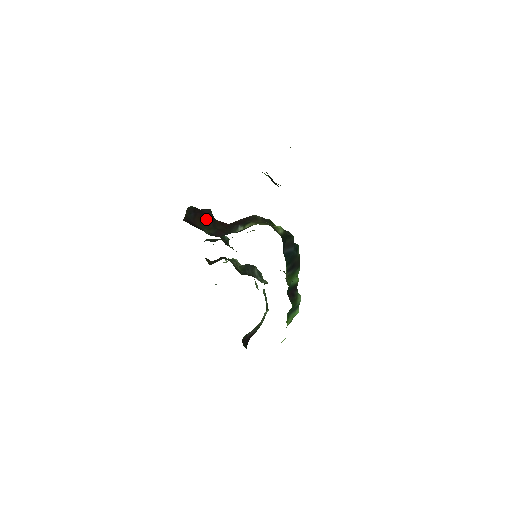
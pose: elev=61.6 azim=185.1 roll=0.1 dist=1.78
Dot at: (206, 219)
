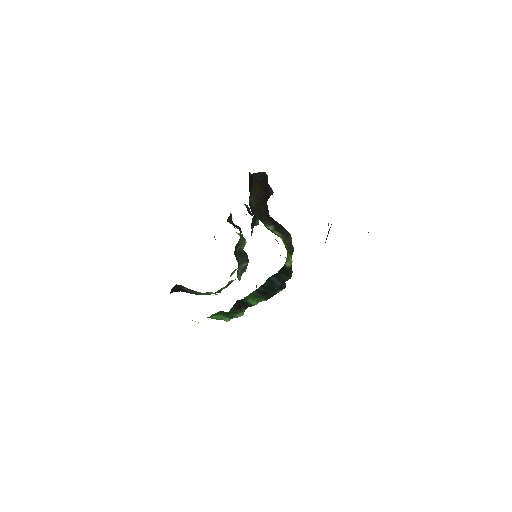
Dot at: (262, 193)
